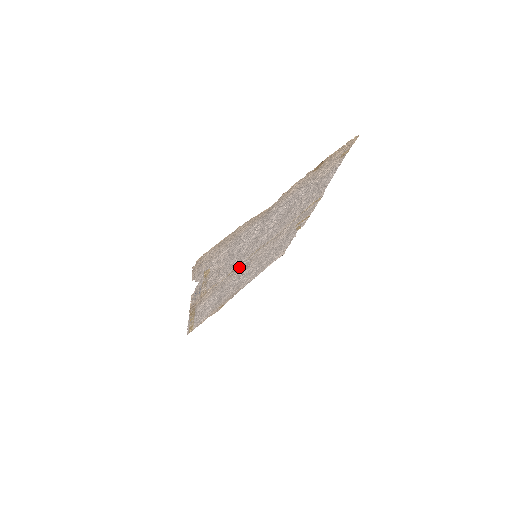
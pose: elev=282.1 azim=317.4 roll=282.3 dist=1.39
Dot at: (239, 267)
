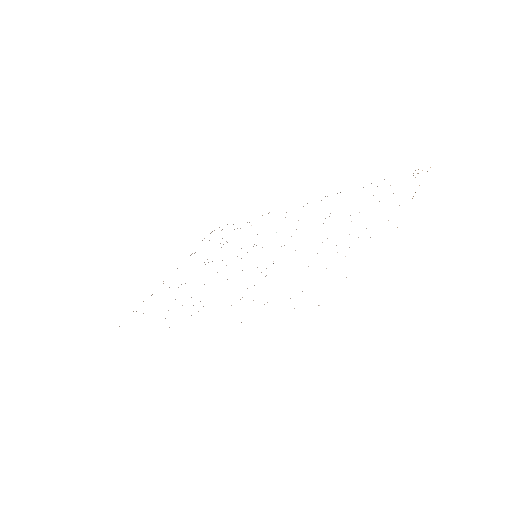
Dot at: occluded
